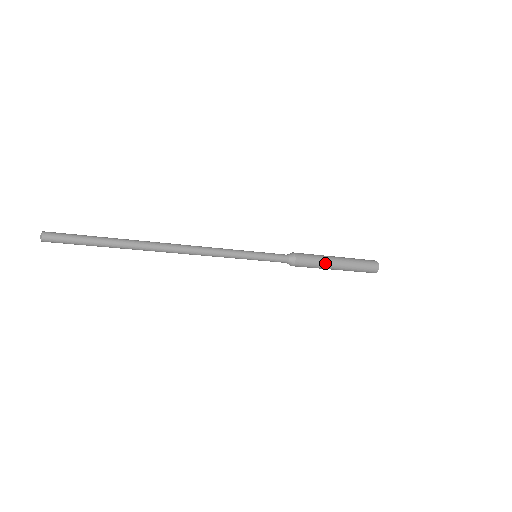
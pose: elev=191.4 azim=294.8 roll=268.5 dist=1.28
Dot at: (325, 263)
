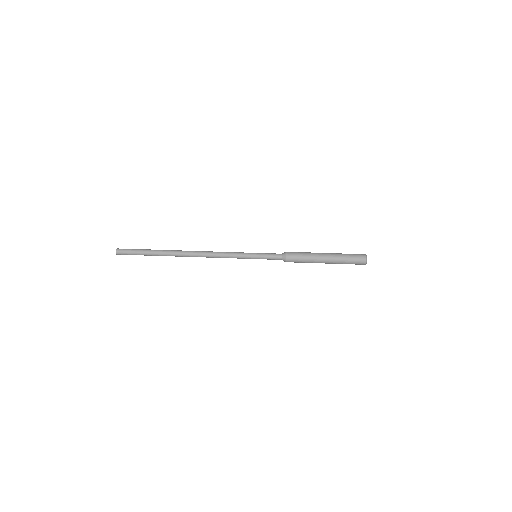
Dot at: (313, 261)
